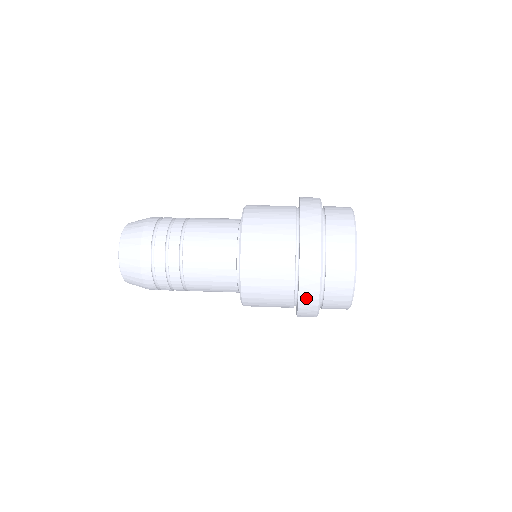
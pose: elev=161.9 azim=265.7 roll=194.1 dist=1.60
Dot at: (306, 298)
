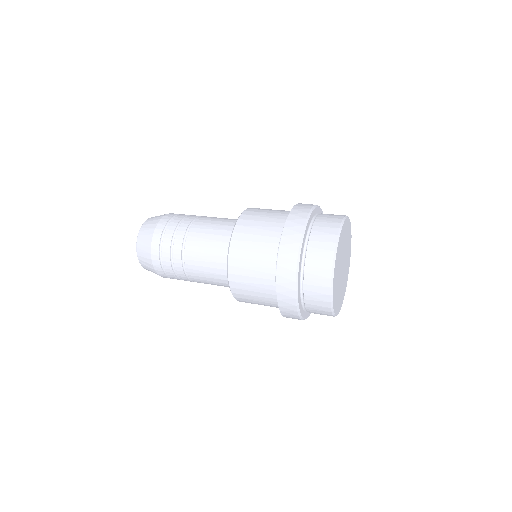
Dot at: (286, 250)
